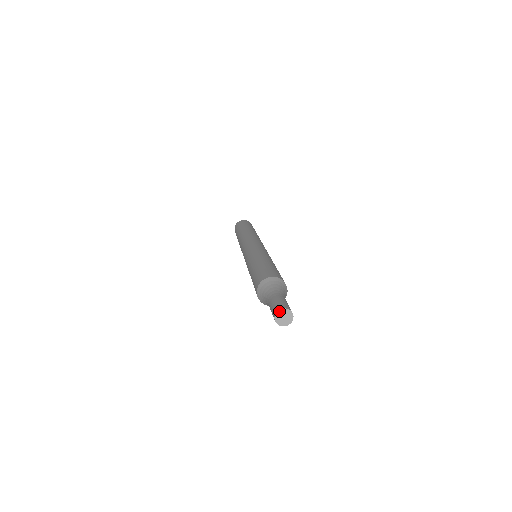
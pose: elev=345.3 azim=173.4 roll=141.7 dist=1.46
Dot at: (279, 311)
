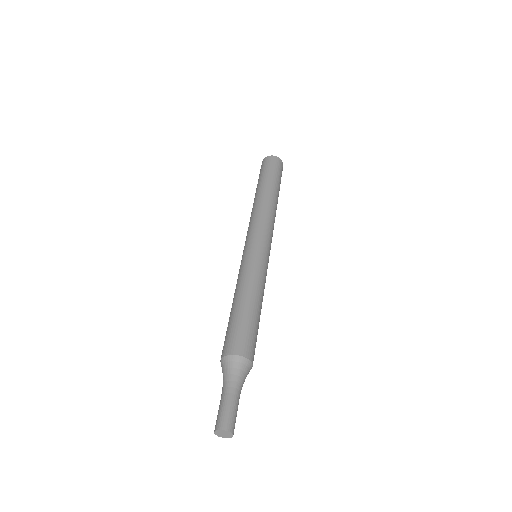
Dot at: (215, 433)
